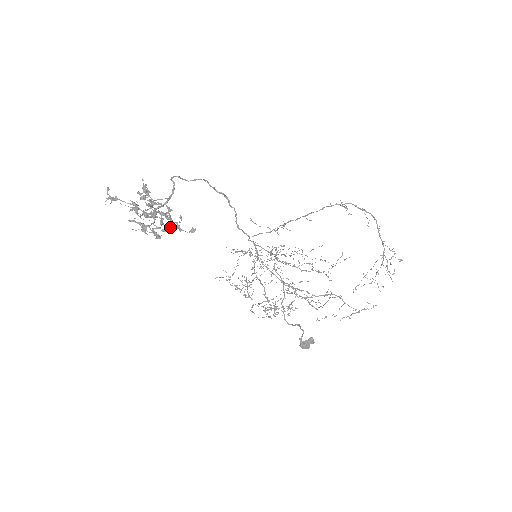
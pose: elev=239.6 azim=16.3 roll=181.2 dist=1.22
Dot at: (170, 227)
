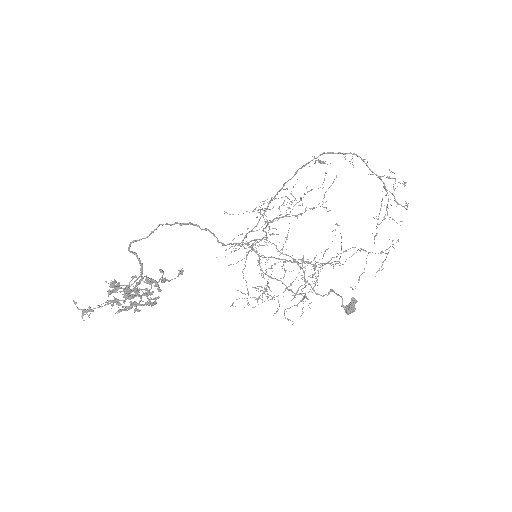
Dot at: occluded
